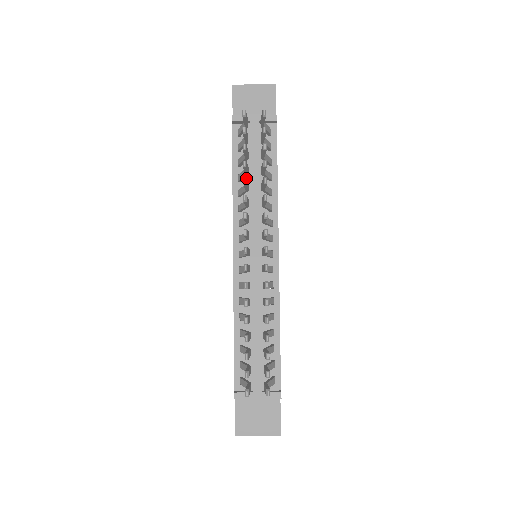
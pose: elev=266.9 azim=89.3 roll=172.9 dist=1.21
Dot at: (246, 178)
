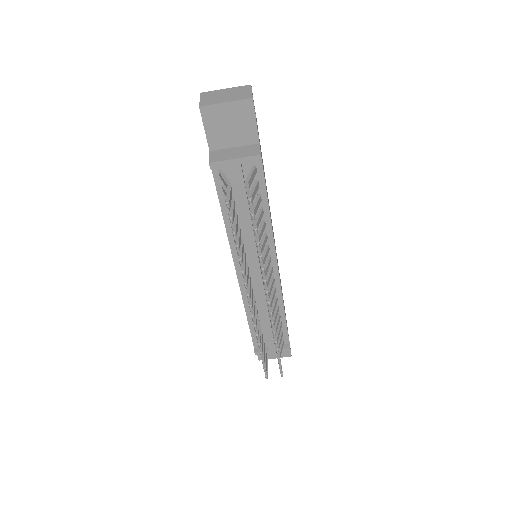
Dot at: (241, 258)
